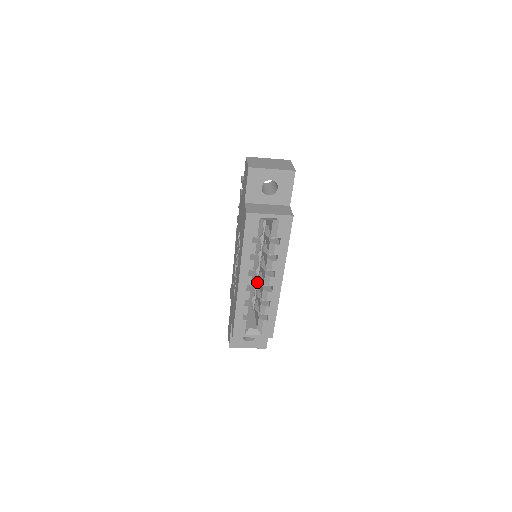
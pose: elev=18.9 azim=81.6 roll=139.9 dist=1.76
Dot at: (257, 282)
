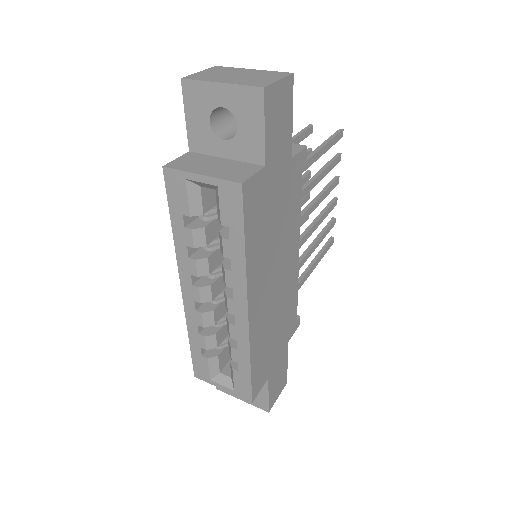
Dot at: occluded
